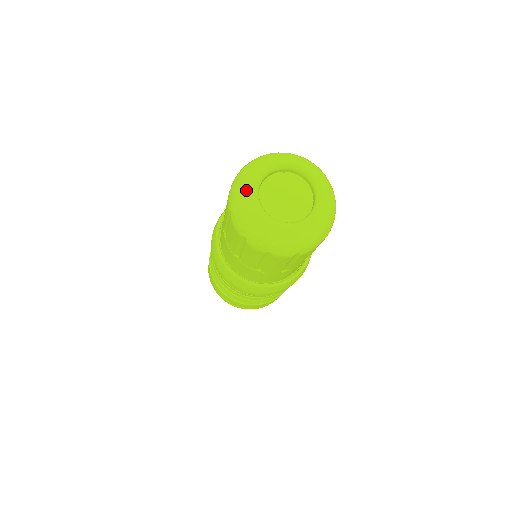
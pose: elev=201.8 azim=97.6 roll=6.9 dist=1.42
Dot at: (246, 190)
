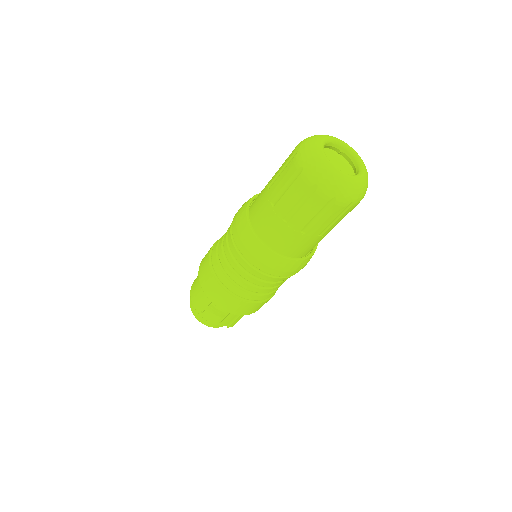
Dot at: (317, 140)
